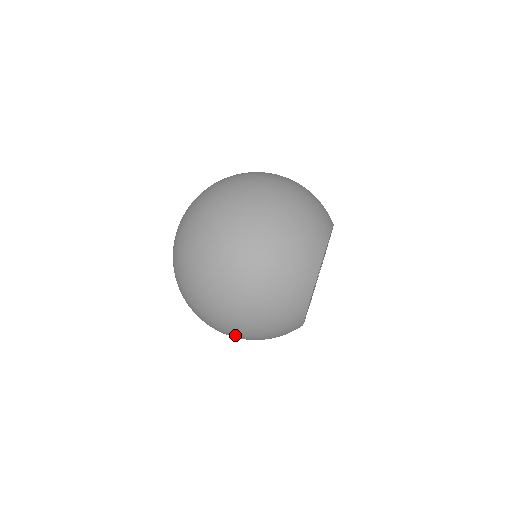
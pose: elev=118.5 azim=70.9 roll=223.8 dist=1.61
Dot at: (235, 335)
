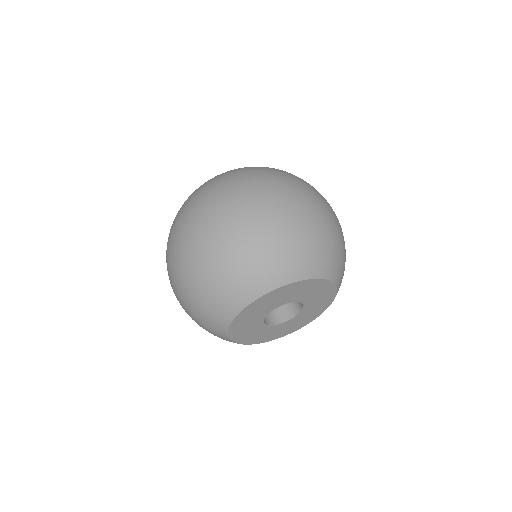
Dot at: (173, 280)
